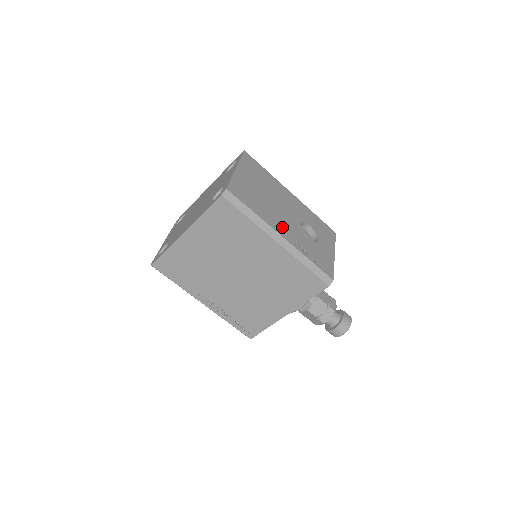
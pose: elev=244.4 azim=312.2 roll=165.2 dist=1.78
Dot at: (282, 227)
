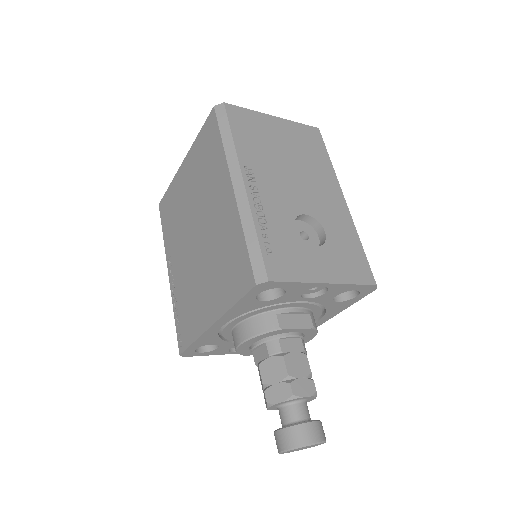
Dot at: (261, 181)
